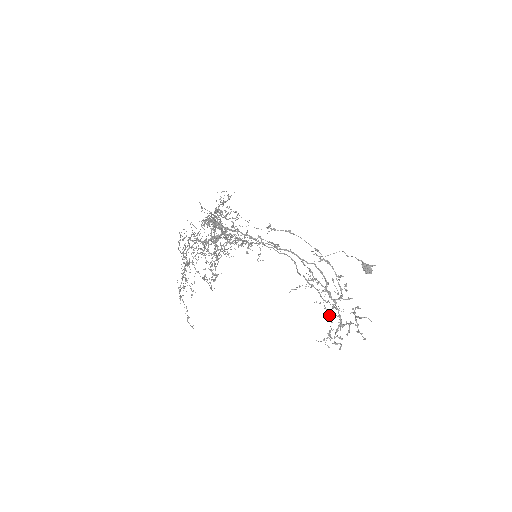
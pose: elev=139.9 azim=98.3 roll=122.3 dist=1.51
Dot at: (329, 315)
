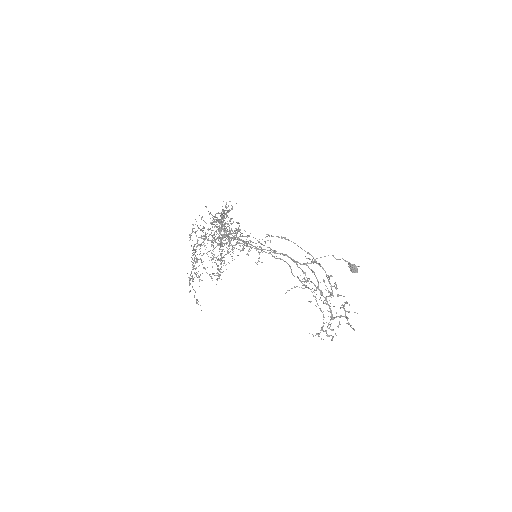
Dot at: (321, 311)
